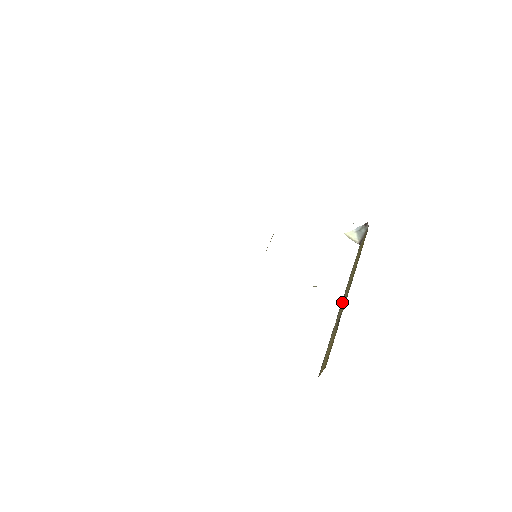
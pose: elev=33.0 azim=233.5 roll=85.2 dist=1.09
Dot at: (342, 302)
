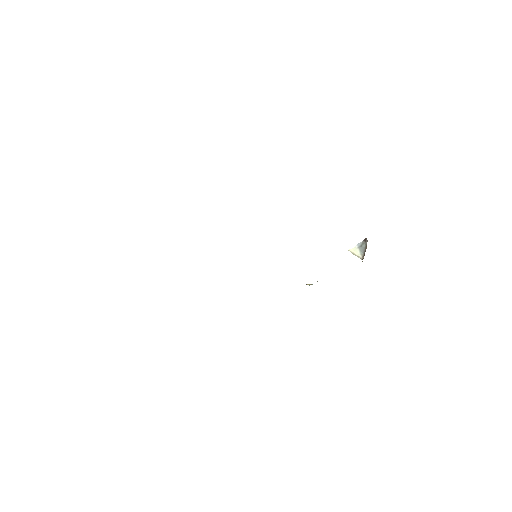
Dot at: occluded
